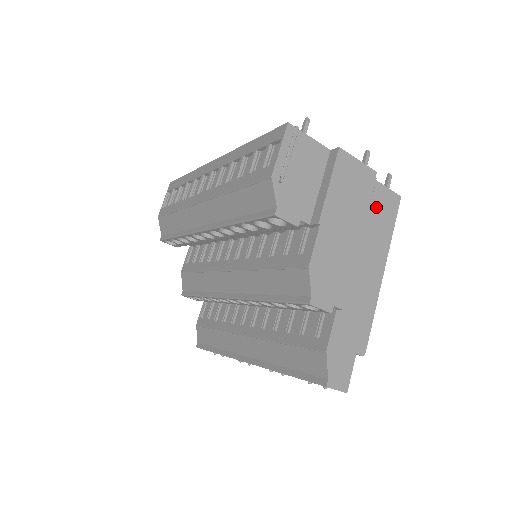
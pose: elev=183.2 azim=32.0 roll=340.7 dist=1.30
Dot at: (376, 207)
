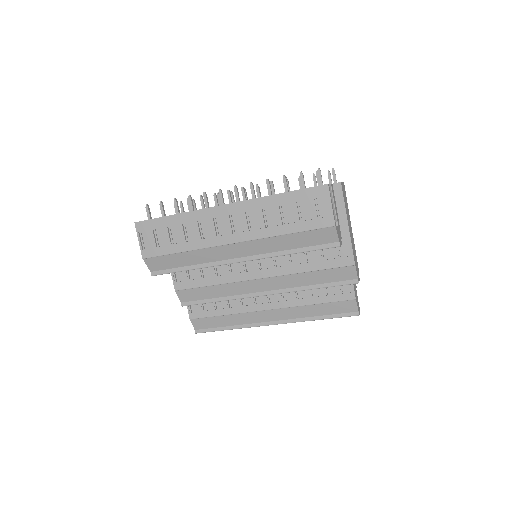
Dot at: occluded
